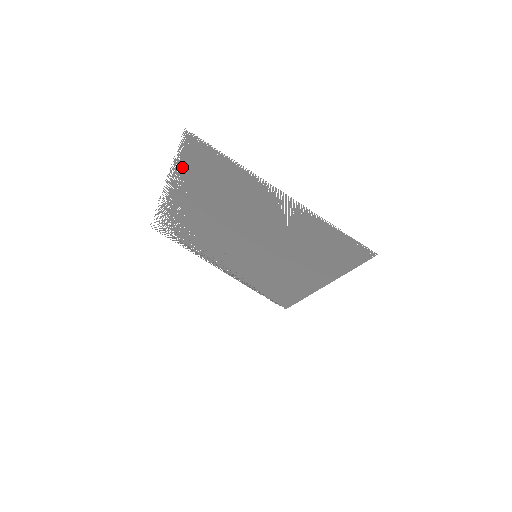
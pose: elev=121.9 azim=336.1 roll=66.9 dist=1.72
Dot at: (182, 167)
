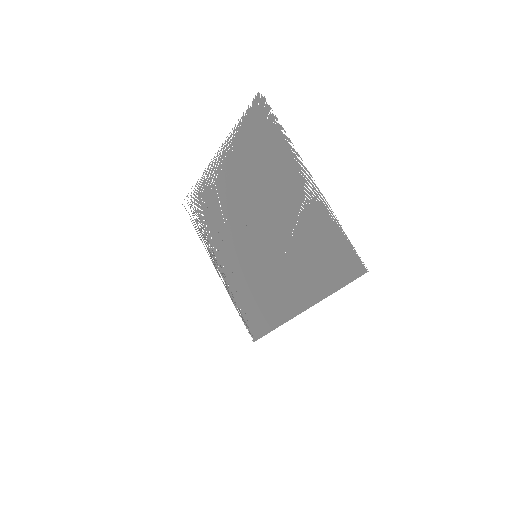
Dot at: (240, 133)
